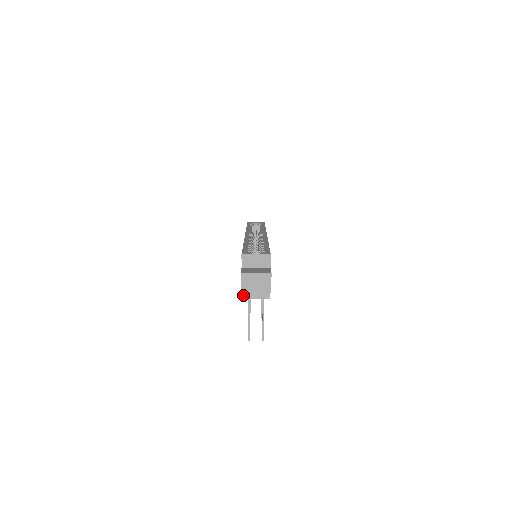
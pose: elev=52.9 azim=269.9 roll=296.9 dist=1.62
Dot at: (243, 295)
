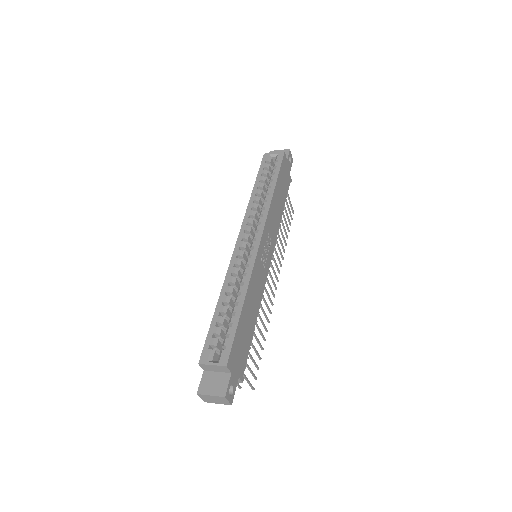
Dot at: occluded
